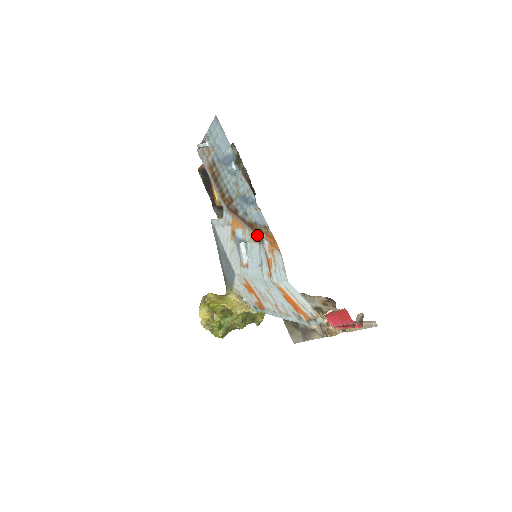
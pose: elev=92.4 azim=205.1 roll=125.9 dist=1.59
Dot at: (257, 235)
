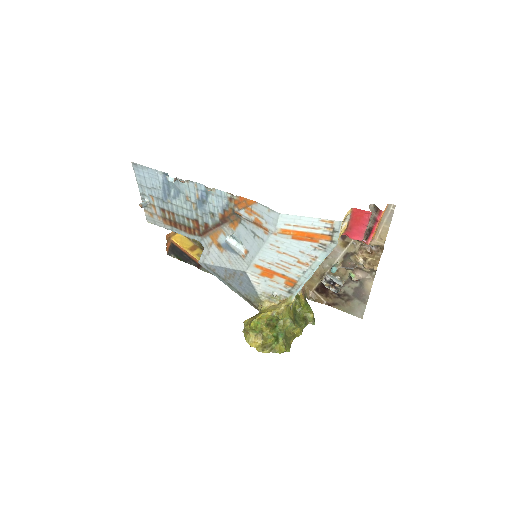
Dot at: (233, 220)
